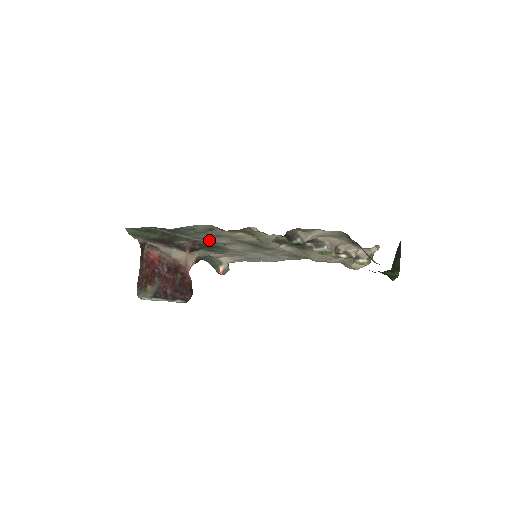
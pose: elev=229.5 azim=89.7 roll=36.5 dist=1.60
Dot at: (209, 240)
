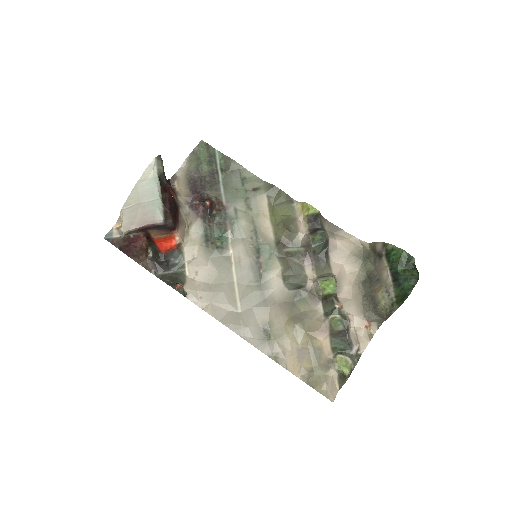
Dot at: (236, 208)
